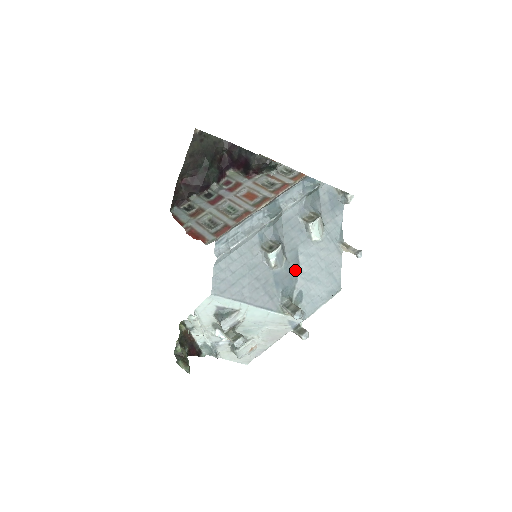
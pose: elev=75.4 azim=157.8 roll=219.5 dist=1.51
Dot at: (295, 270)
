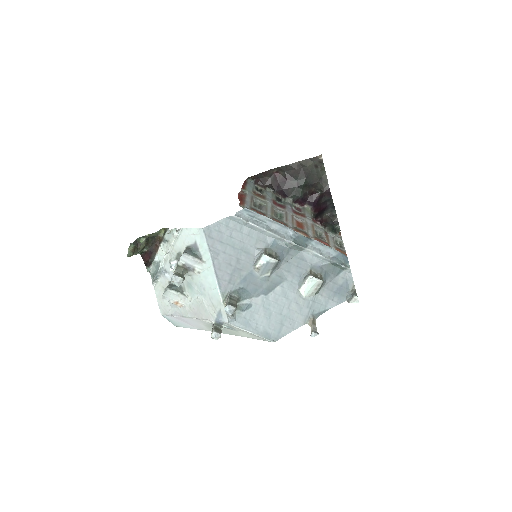
Dot at: (265, 289)
